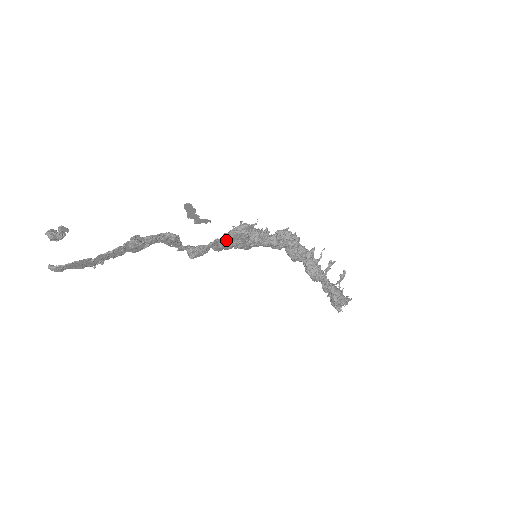
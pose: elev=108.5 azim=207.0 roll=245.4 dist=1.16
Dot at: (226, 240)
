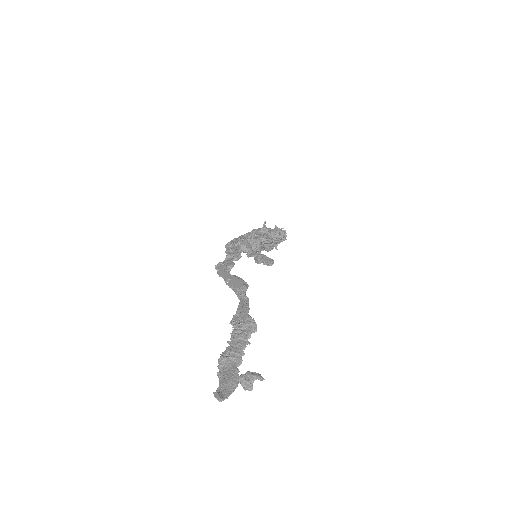
Dot at: occluded
